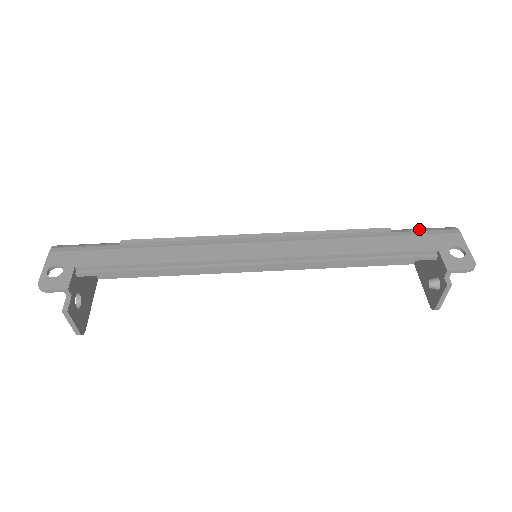
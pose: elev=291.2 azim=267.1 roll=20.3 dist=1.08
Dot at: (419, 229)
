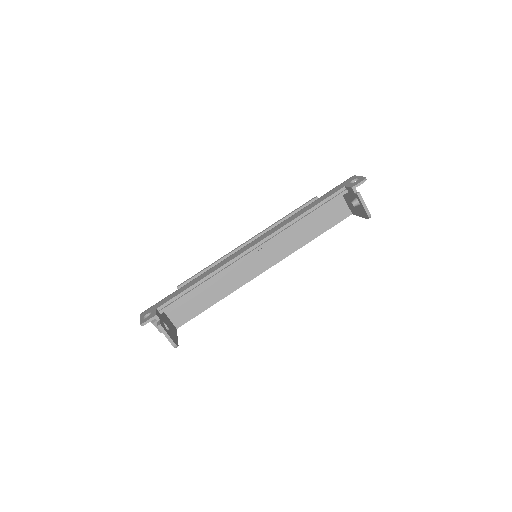
Dot at: occluded
